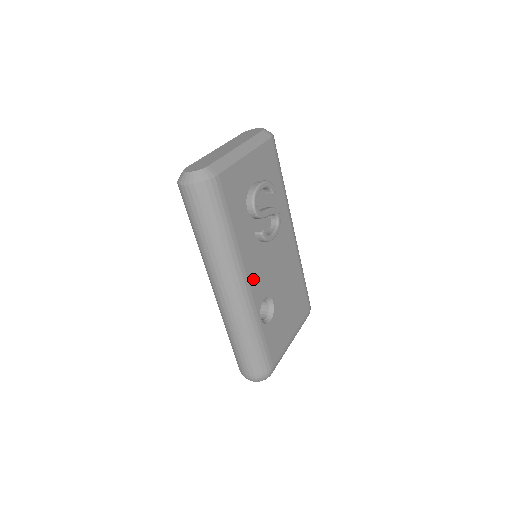
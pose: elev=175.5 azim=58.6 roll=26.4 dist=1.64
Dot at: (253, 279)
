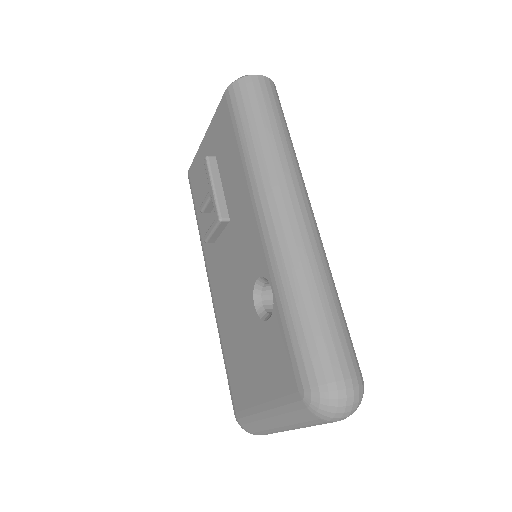
Dot at: occluded
